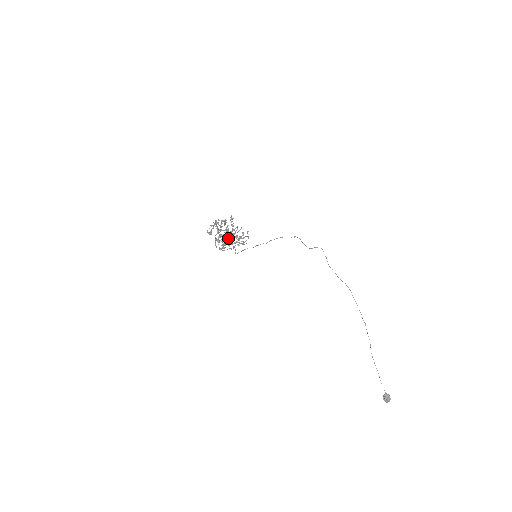
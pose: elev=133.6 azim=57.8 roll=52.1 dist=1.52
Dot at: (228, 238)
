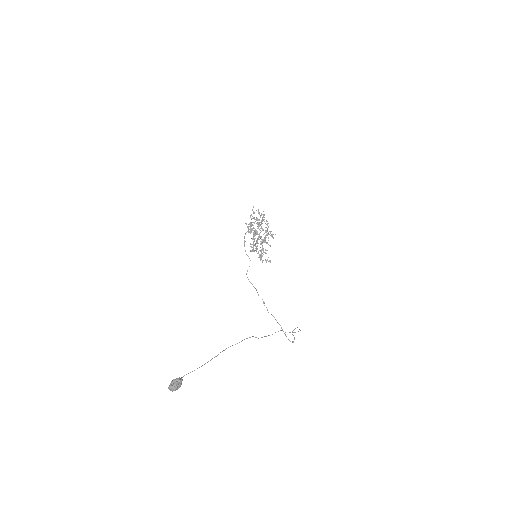
Dot at: (256, 243)
